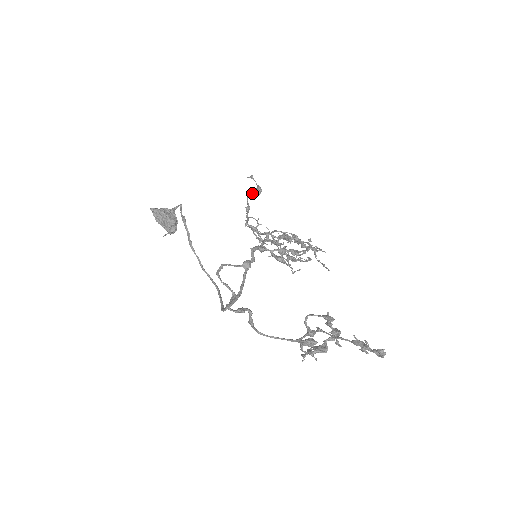
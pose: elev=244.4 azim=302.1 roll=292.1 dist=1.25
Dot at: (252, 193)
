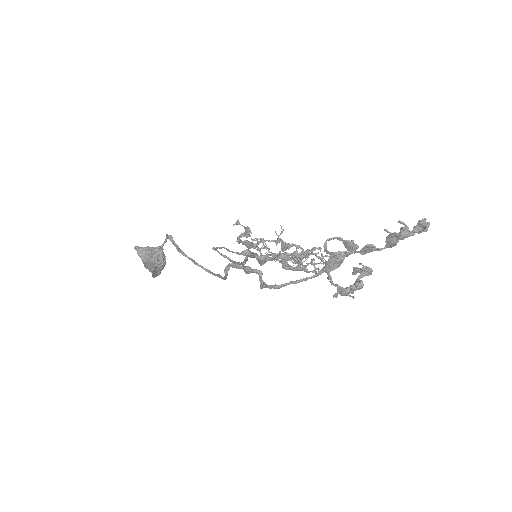
Dot at: (241, 234)
